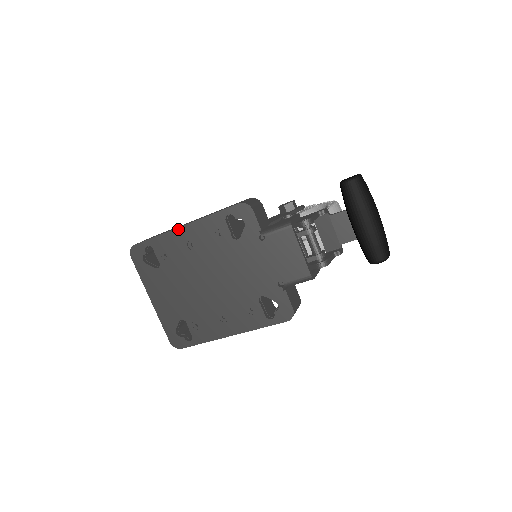
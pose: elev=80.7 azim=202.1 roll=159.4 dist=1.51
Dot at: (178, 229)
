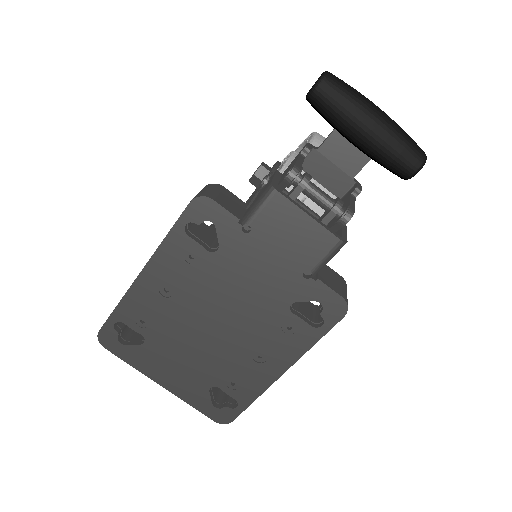
Dot at: (137, 281)
